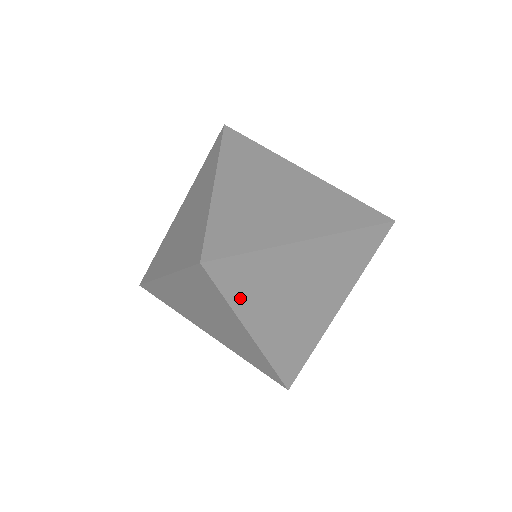
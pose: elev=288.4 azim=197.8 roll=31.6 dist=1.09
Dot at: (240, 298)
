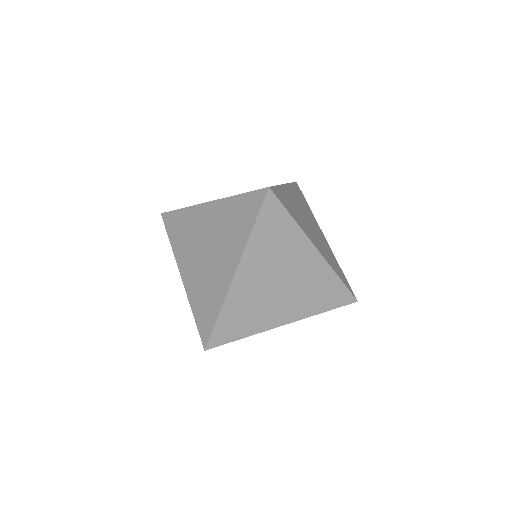
Dot at: (259, 237)
